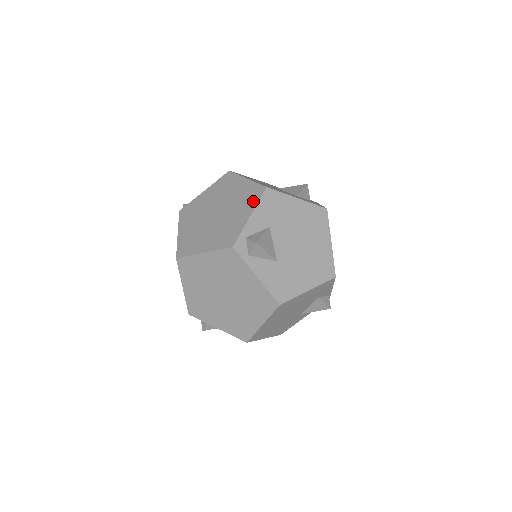
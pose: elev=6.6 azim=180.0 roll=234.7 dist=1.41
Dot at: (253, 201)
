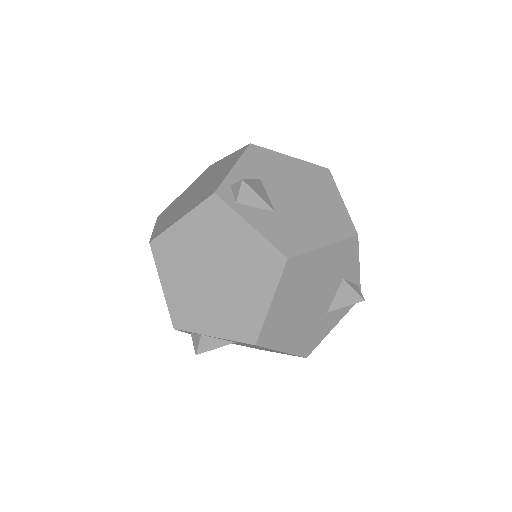
Dot at: (236, 158)
